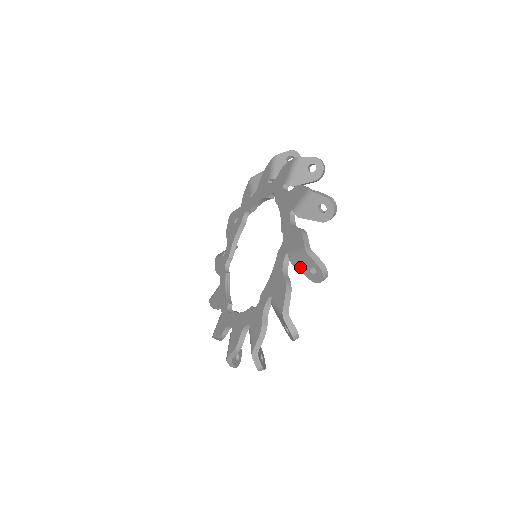
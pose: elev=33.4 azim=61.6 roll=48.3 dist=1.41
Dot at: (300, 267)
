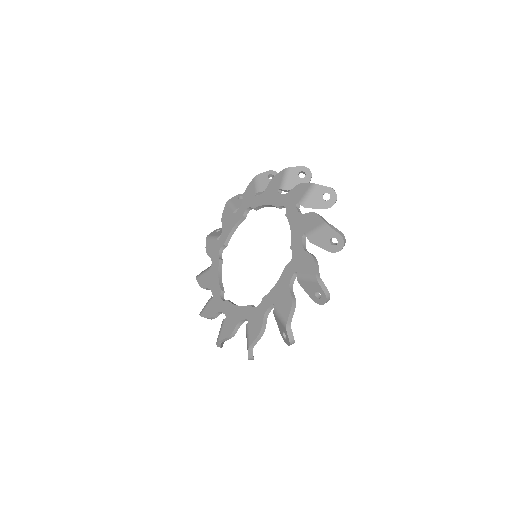
Dot at: (314, 204)
